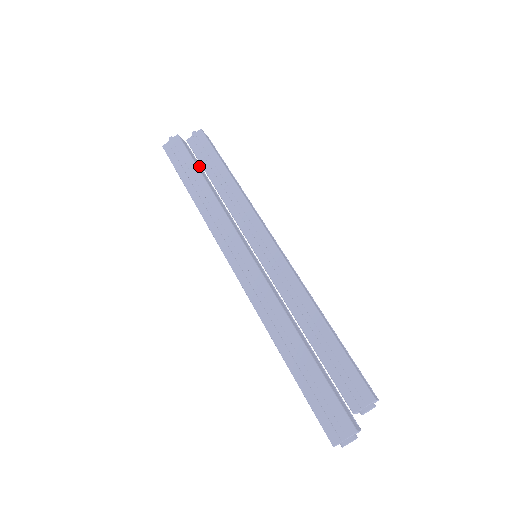
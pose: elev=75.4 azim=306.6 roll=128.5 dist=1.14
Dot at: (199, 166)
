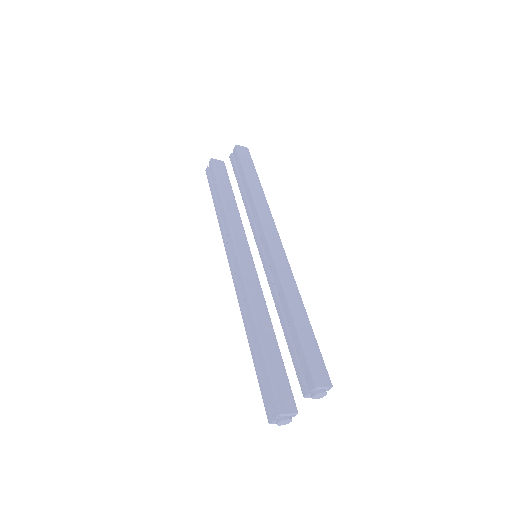
Dot at: (226, 182)
